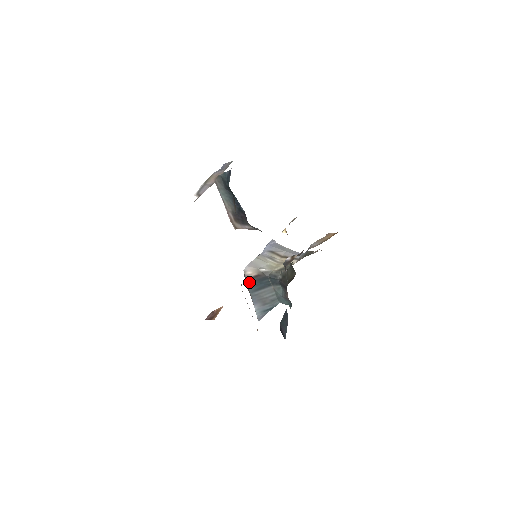
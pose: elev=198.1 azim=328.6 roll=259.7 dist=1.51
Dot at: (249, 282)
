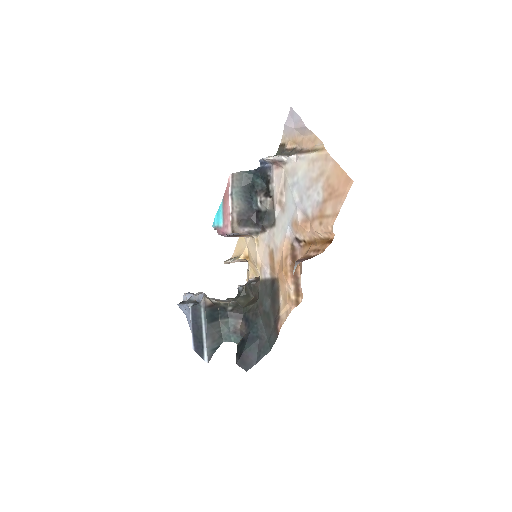
Dot at: (206, 310)
